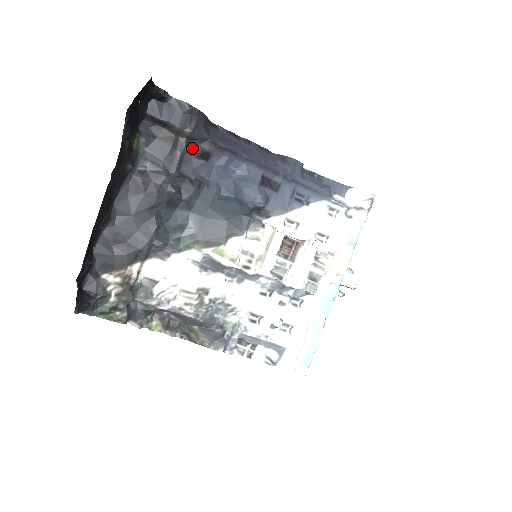
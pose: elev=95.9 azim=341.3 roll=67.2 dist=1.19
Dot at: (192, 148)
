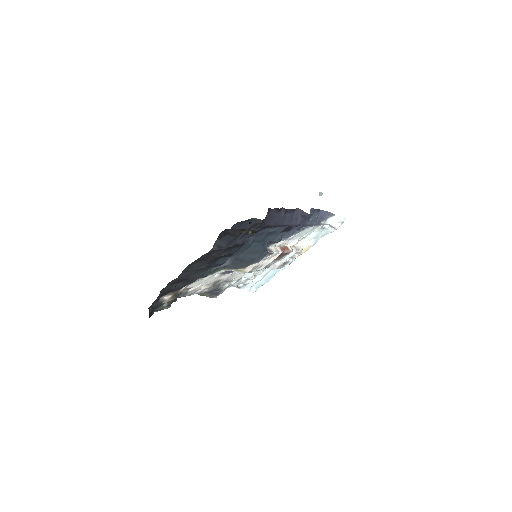
Dot at: (249, 231)
